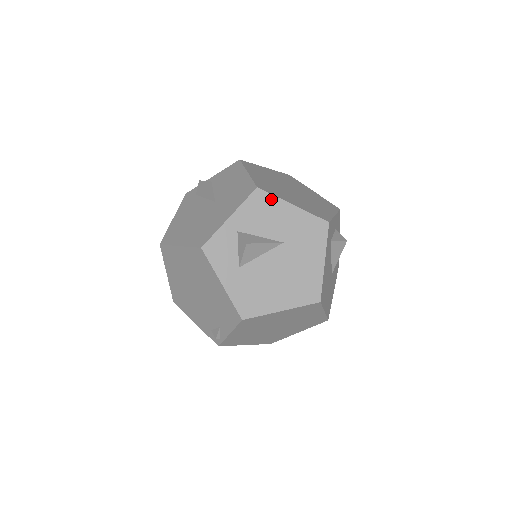
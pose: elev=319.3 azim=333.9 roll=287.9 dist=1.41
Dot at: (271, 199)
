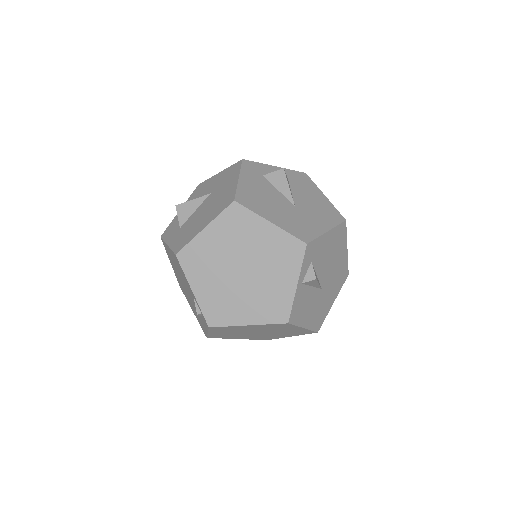
Dot at: (206, 182)
